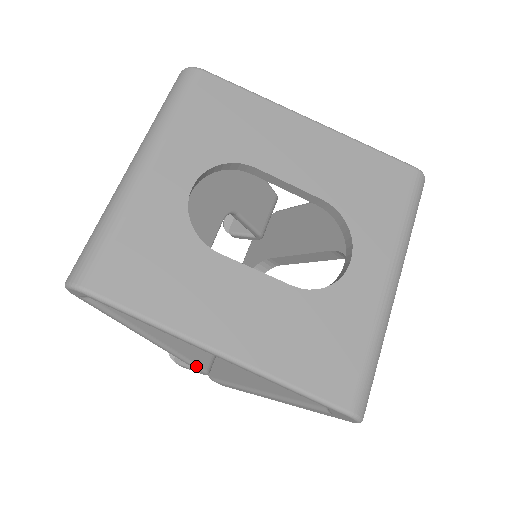
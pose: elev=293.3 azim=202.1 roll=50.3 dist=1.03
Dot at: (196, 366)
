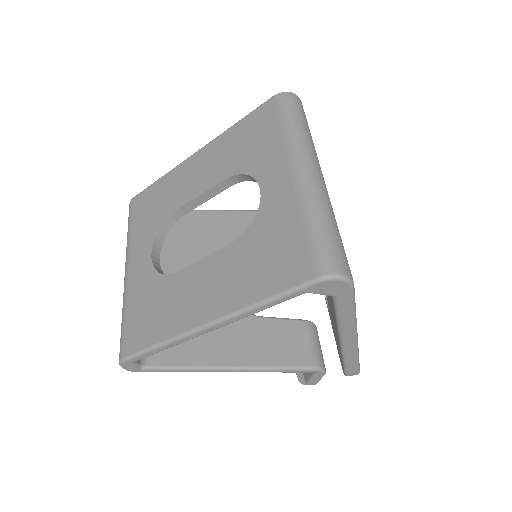
Dot at: (297, 368)
